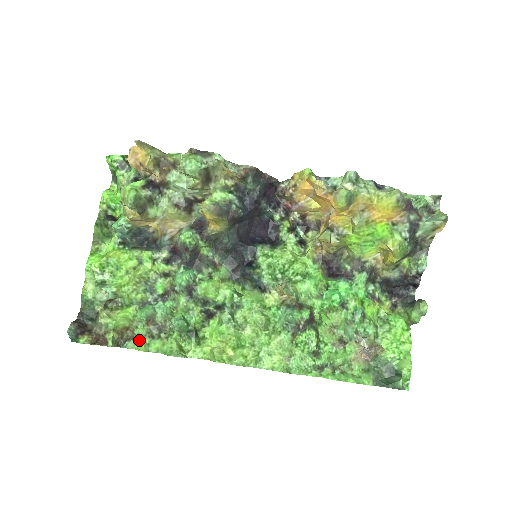
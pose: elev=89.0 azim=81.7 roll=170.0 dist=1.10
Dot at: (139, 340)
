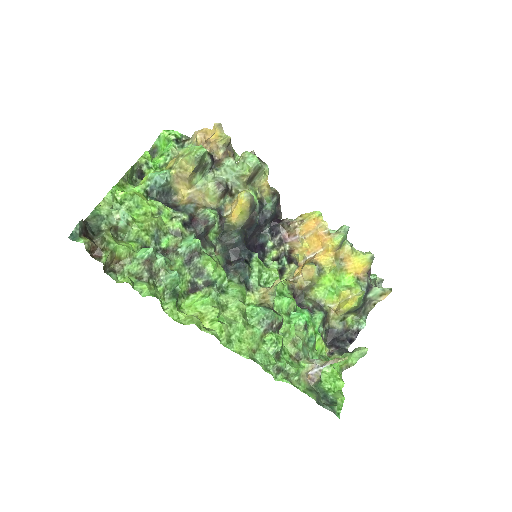
Dot at: (125, 276)
